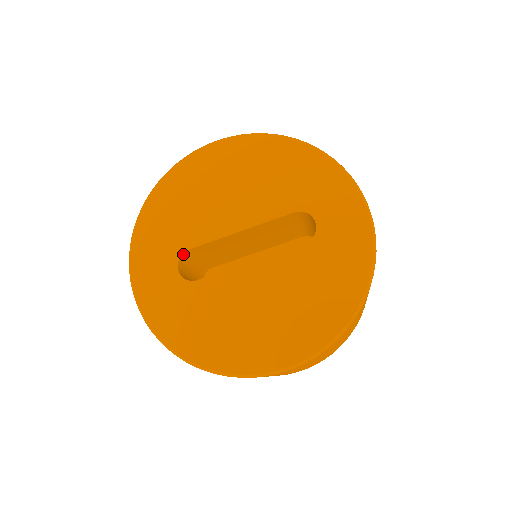
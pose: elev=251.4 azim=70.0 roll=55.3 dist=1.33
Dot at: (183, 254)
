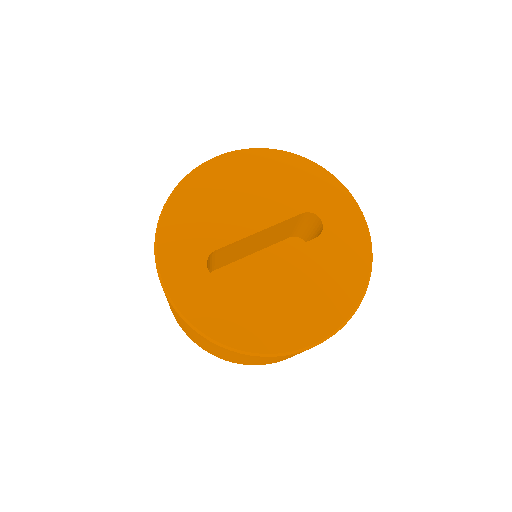
Dot at: (209, 255)
